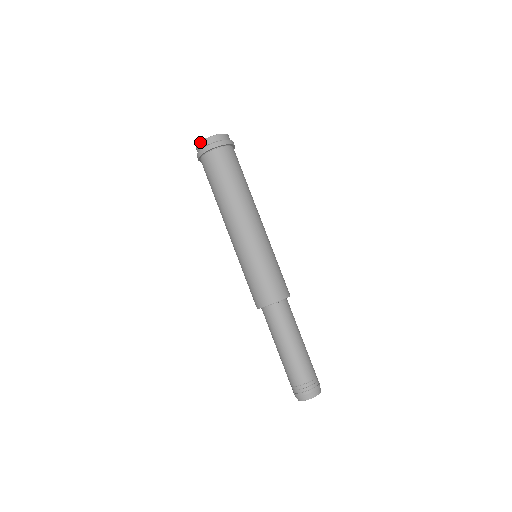
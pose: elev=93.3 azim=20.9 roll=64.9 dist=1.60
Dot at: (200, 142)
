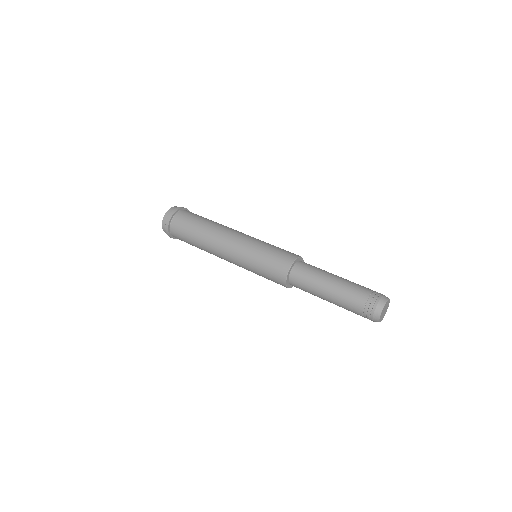
Dot at: (164, 216)
